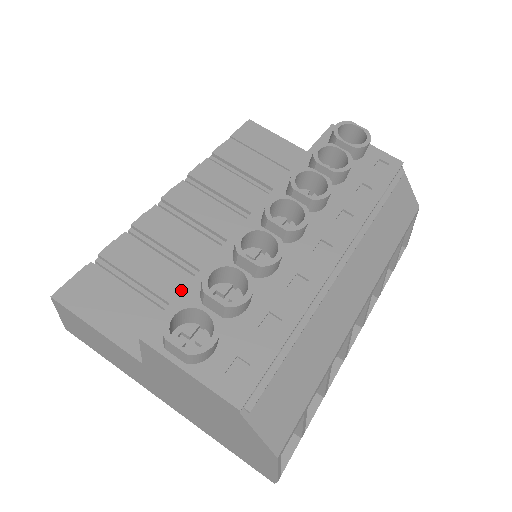
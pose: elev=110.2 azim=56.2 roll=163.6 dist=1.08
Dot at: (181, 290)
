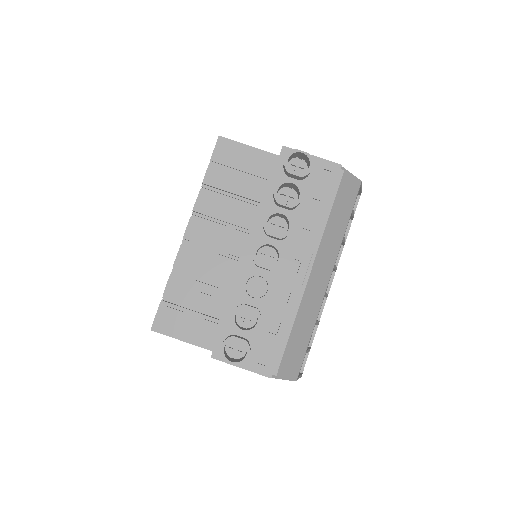
Dot at: (219, 302)
